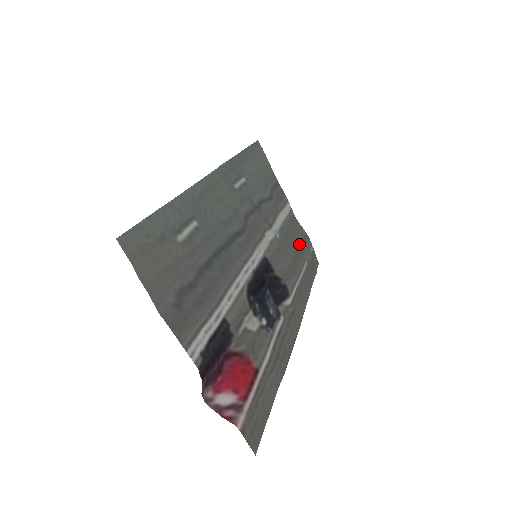
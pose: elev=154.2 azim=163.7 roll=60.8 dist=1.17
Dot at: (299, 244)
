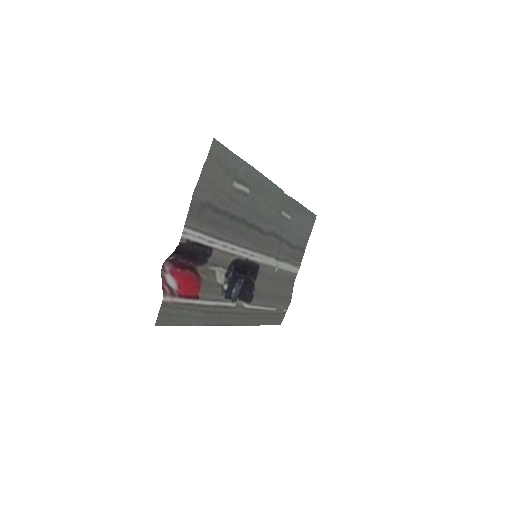
Dot at: (282, 294)
